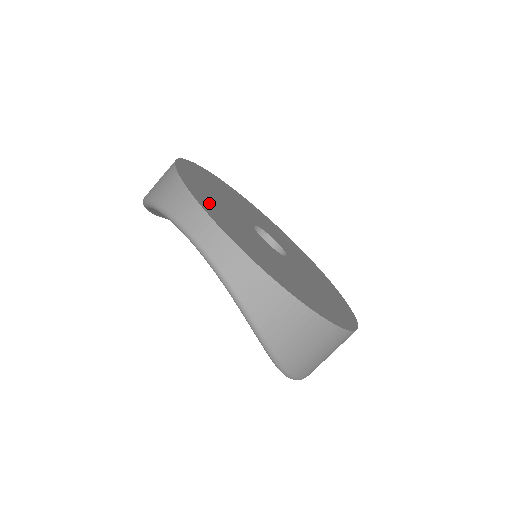
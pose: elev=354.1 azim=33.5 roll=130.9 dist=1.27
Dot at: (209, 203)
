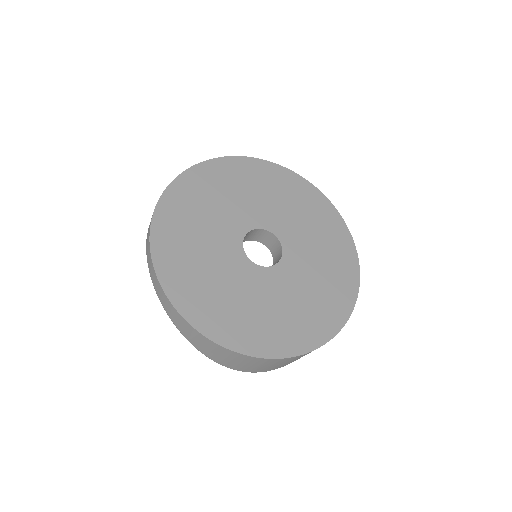
Dot at: (174, 234)
